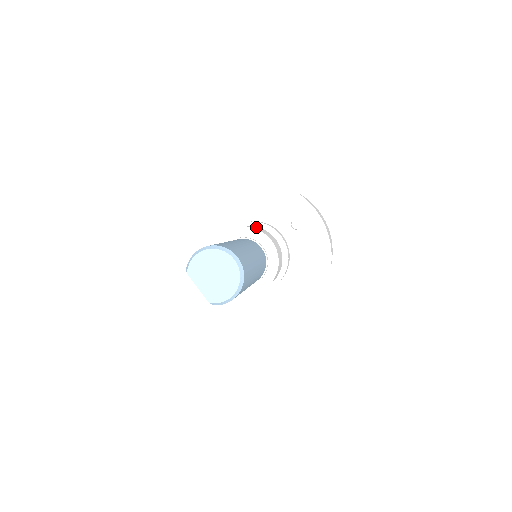
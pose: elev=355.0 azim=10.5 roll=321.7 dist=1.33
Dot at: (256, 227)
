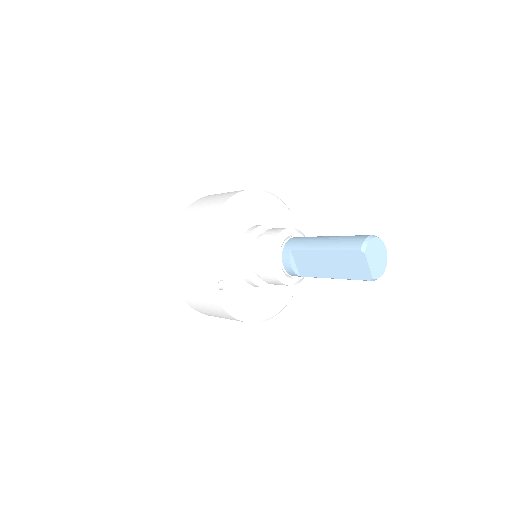
Dot at: occluded
